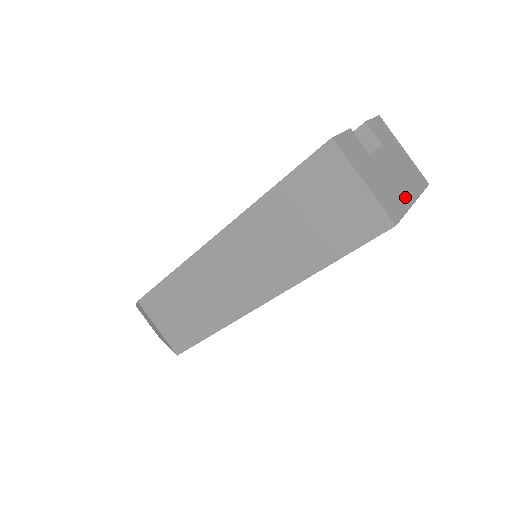
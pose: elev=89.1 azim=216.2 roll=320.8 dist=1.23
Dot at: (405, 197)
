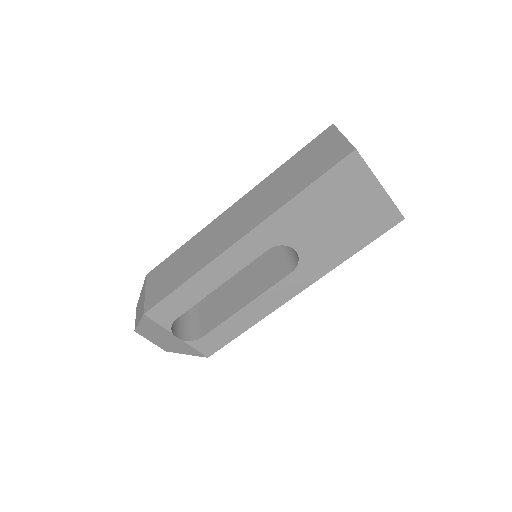
Dot at: occluded
